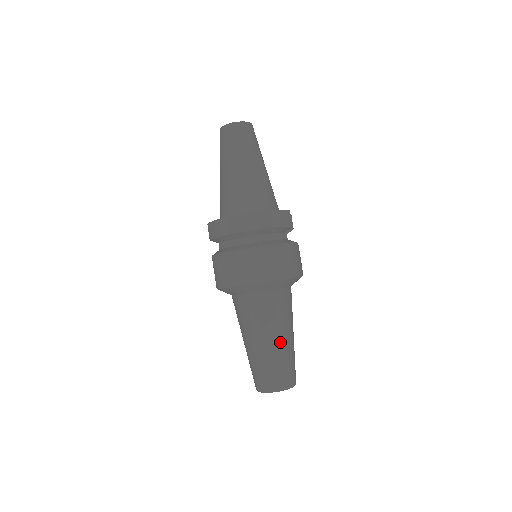
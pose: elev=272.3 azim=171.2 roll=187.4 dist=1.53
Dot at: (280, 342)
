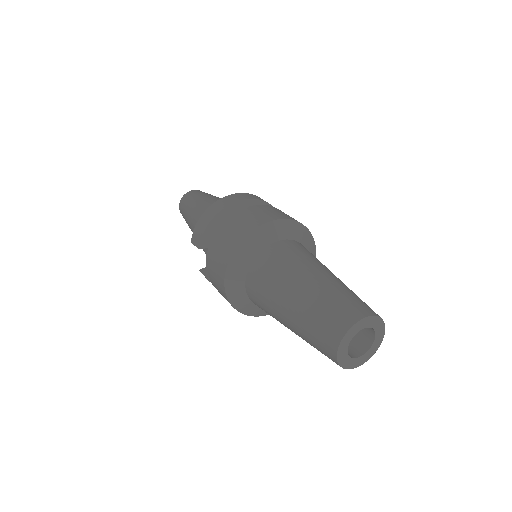
Dot at: (329, 275)
